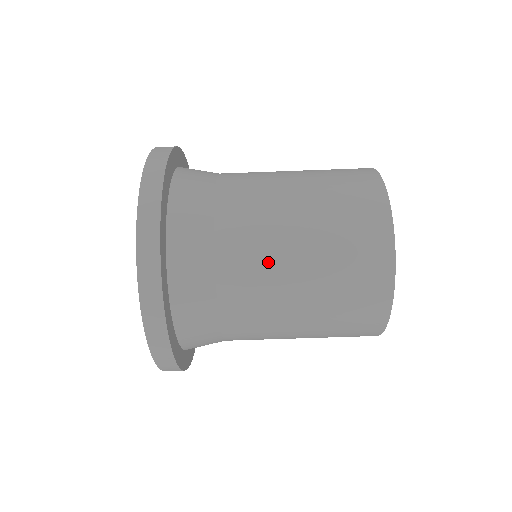
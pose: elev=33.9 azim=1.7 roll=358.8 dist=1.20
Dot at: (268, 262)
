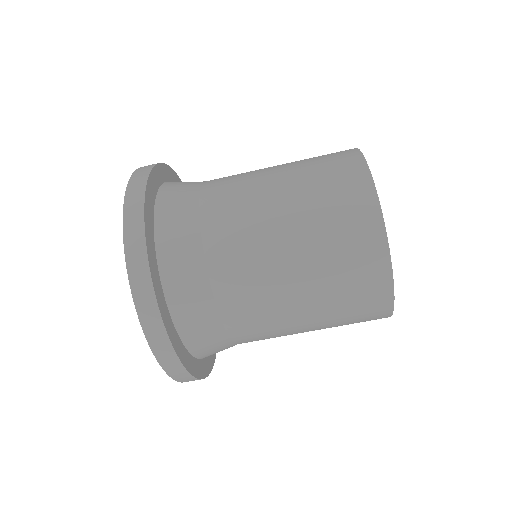
Dot at: (262, 276)
